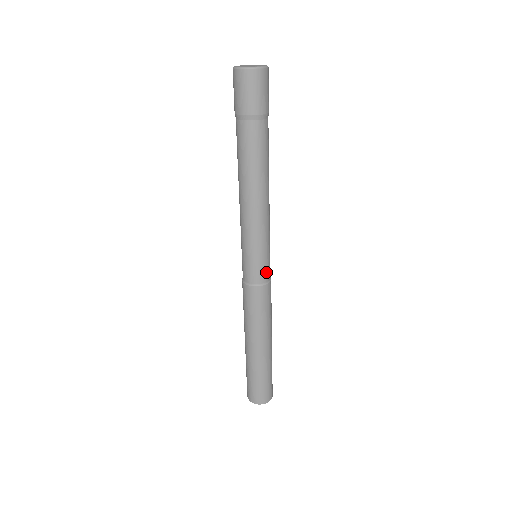
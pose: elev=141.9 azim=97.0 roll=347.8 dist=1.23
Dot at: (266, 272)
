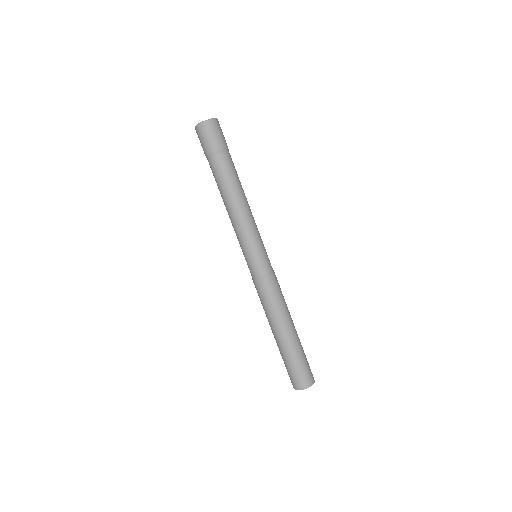
Dot at: (269, 263)
